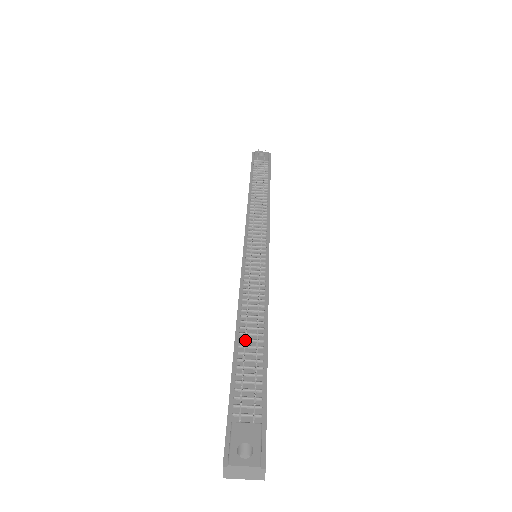
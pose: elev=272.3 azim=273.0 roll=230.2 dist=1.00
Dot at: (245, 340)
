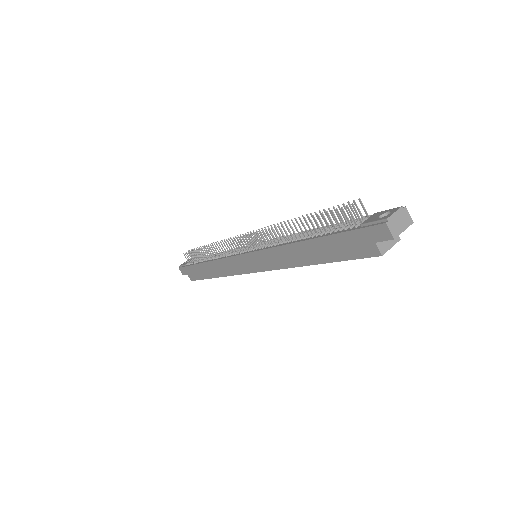
Dot at: (312, 216)
